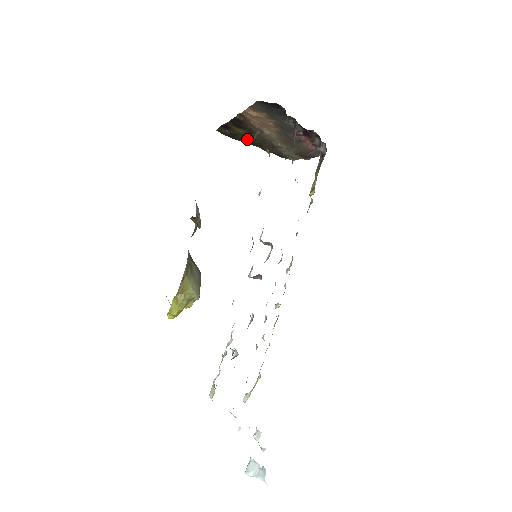
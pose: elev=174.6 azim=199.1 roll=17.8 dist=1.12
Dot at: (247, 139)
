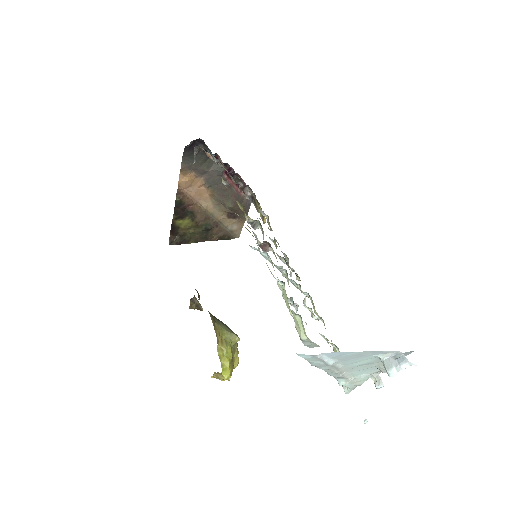
Dot at: (195, 234)
